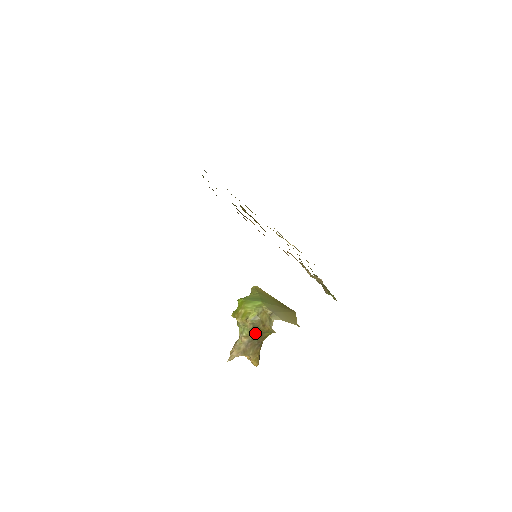
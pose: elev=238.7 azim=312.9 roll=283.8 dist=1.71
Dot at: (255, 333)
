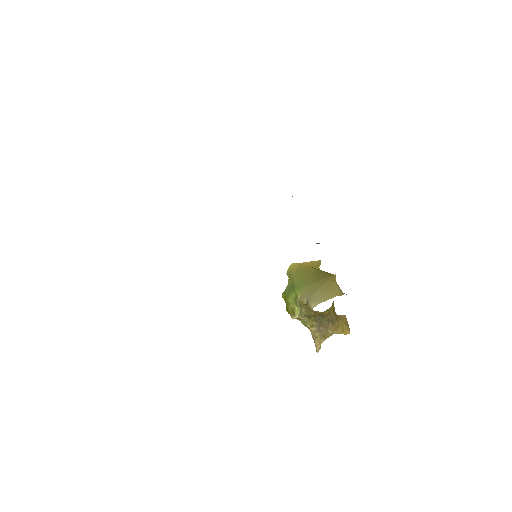
Dot at: (316, 319)
